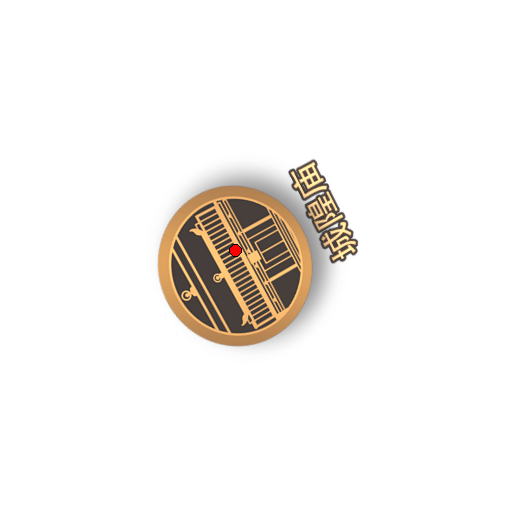
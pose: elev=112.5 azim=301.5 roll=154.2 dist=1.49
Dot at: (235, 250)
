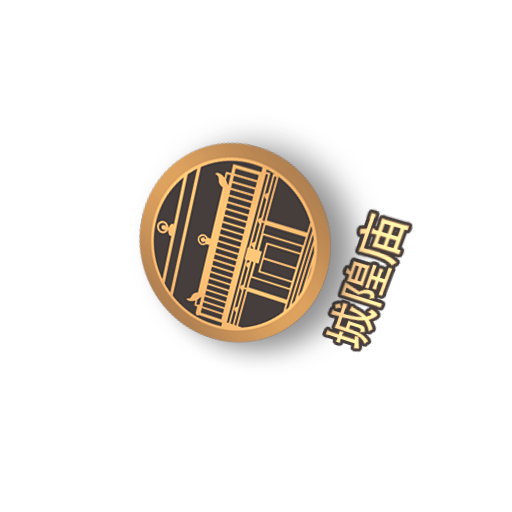
Dot at: (242, 231)
